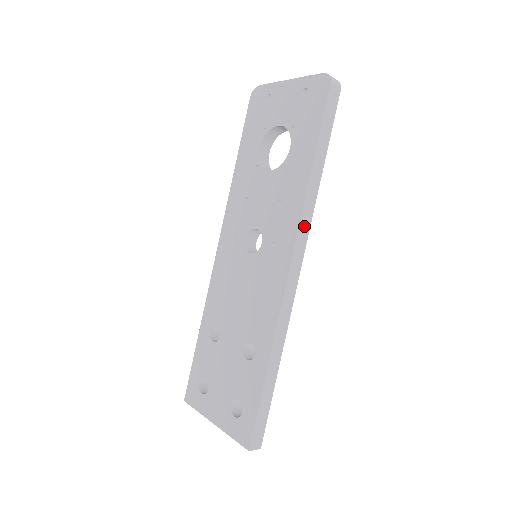
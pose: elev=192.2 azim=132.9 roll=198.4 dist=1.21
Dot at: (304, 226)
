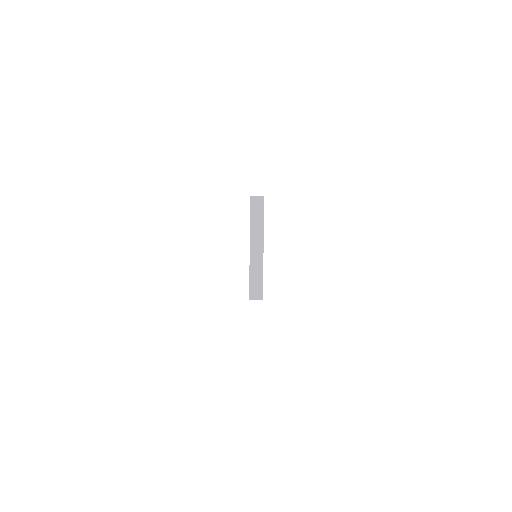
Dot at: occluded
